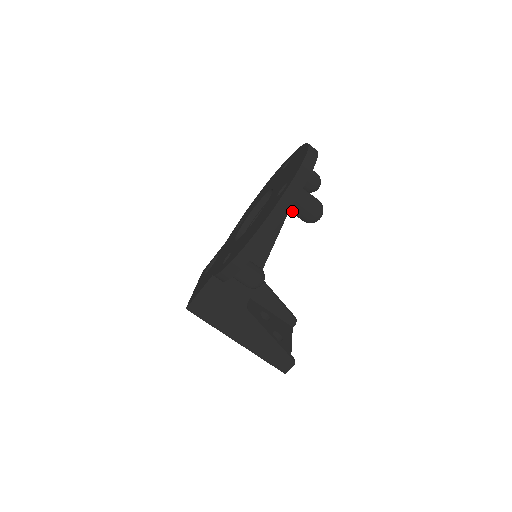
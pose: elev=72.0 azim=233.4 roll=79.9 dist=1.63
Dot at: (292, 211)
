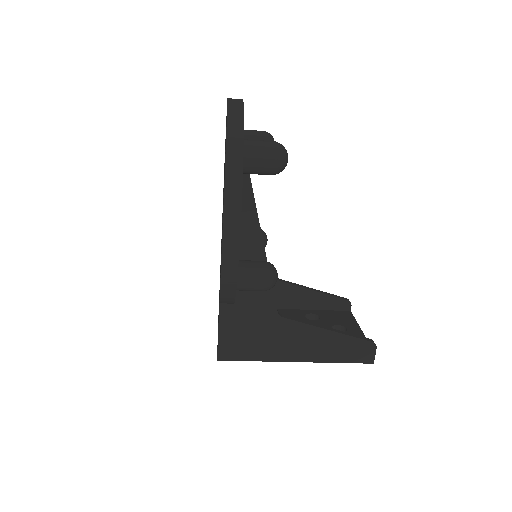
Dot at: (251, 171)
